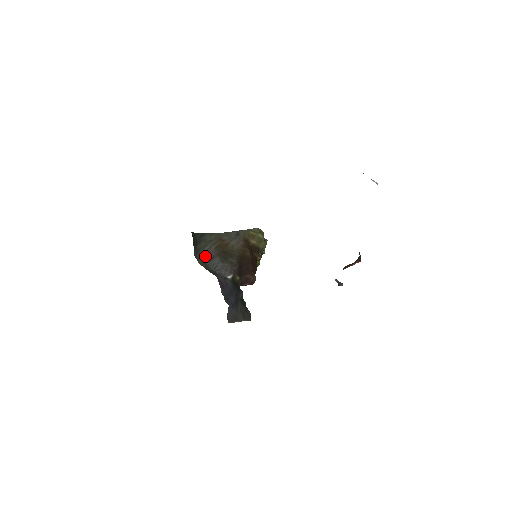
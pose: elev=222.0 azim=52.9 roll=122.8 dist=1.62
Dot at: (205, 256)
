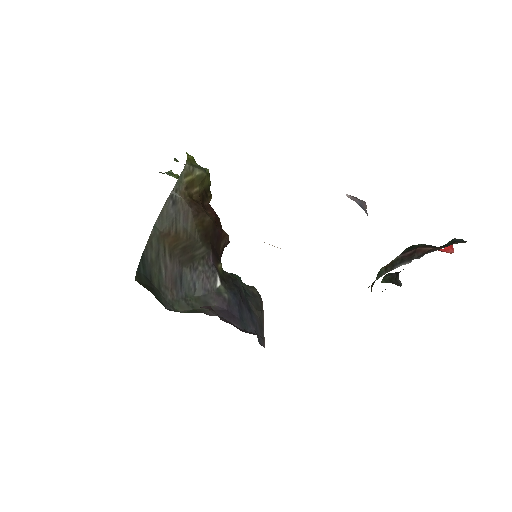
Dot at: (172, 286)
